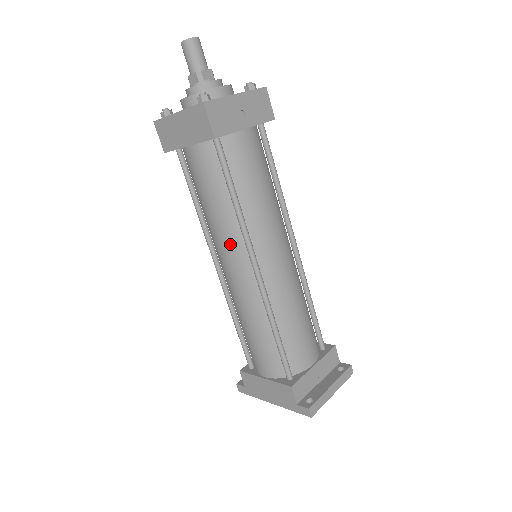
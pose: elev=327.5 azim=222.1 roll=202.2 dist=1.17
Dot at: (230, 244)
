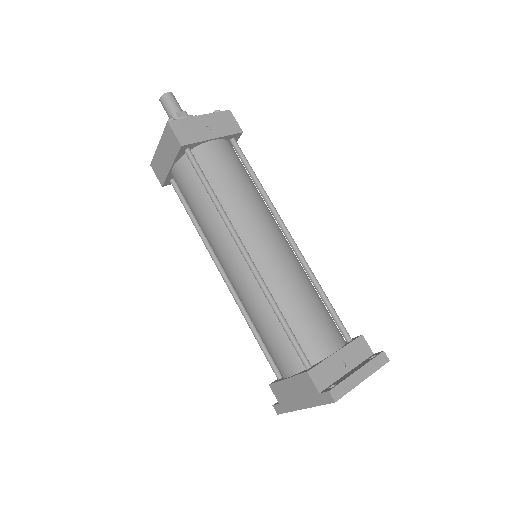
Dot at: (220, 240)
